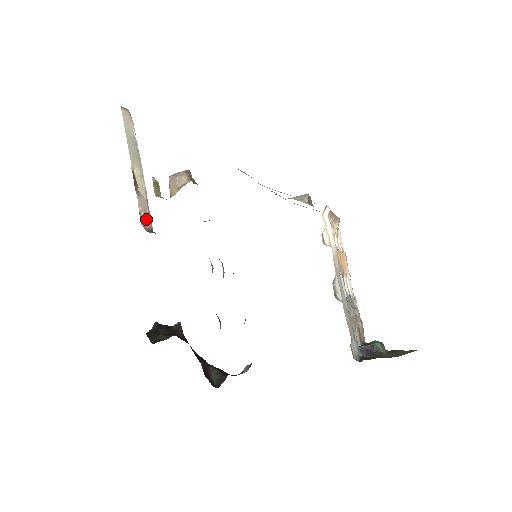
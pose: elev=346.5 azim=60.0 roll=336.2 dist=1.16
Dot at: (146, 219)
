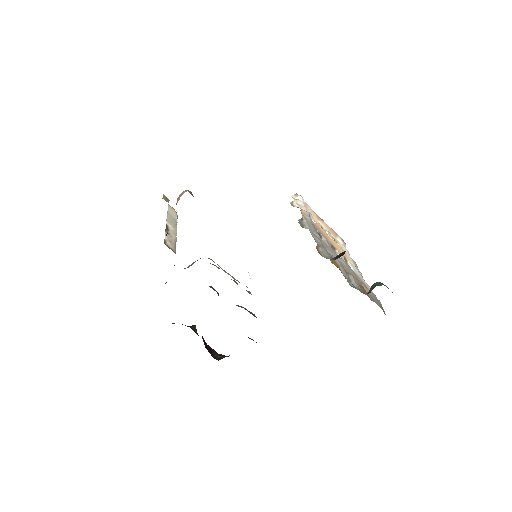
Dot at: (170, 245)
